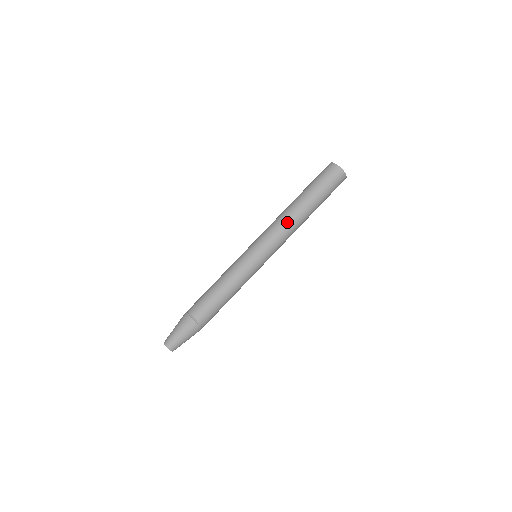
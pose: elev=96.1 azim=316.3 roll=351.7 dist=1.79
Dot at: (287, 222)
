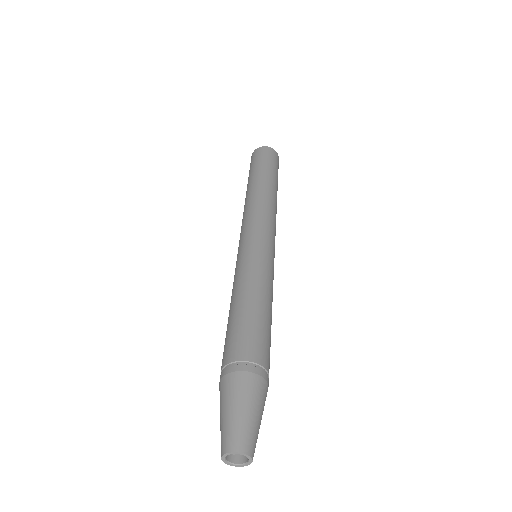
Dot at: (247, 204)
